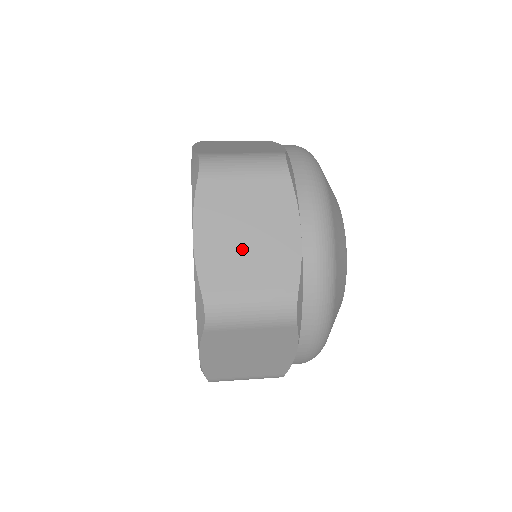
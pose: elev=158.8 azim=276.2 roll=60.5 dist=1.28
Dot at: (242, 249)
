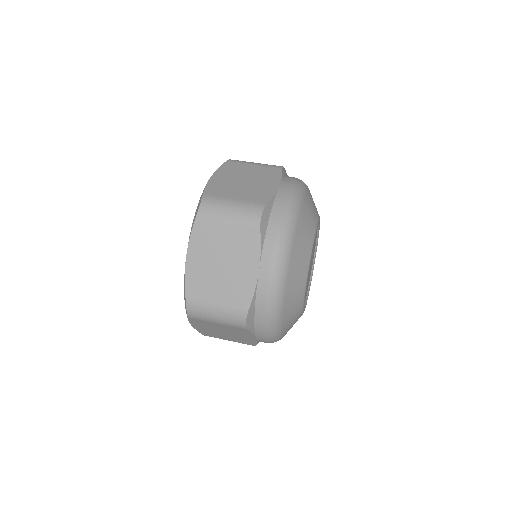
Dot at: (216, 274)
